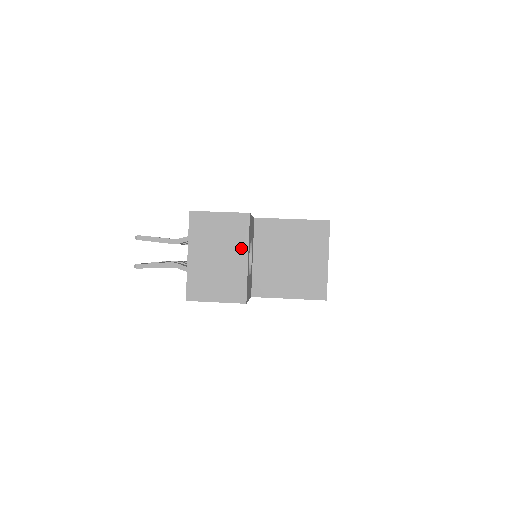
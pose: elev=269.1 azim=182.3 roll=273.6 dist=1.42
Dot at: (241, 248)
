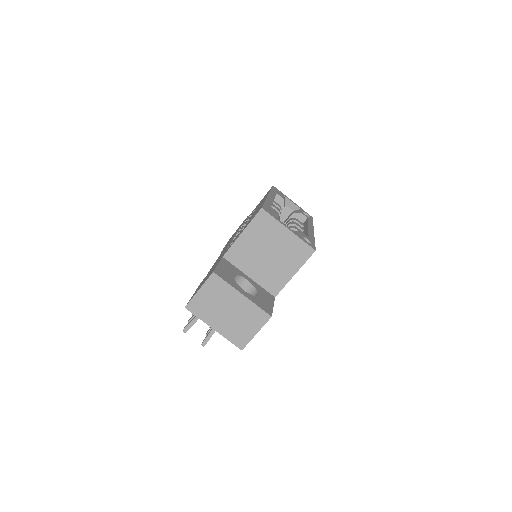
Dot at: (232, 294)
